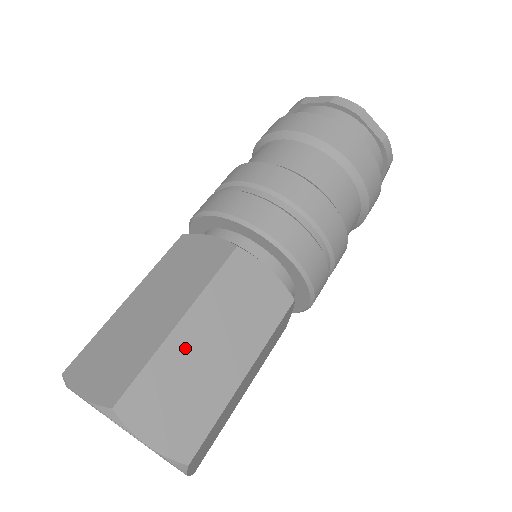
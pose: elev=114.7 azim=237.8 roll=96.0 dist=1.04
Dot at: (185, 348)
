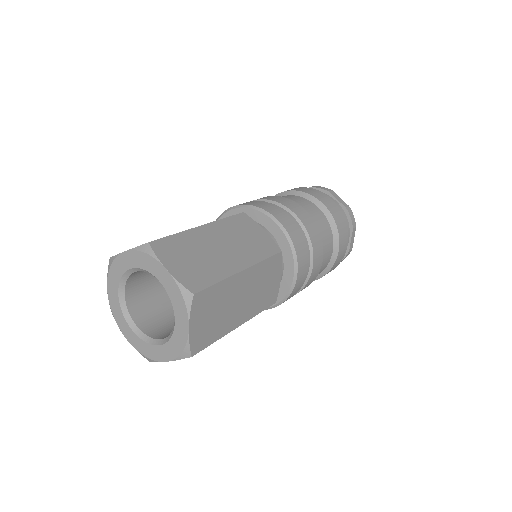
Dot at: (202, 238)
